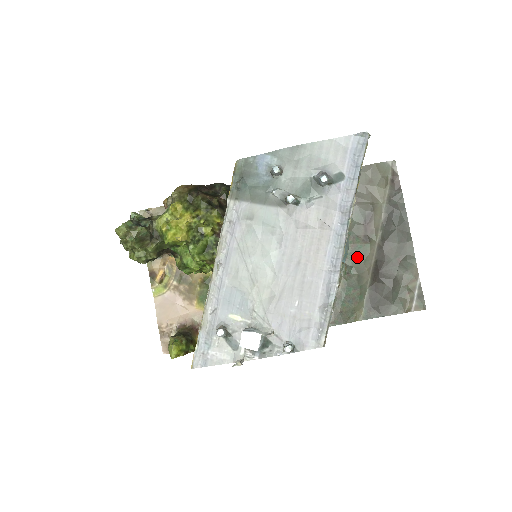
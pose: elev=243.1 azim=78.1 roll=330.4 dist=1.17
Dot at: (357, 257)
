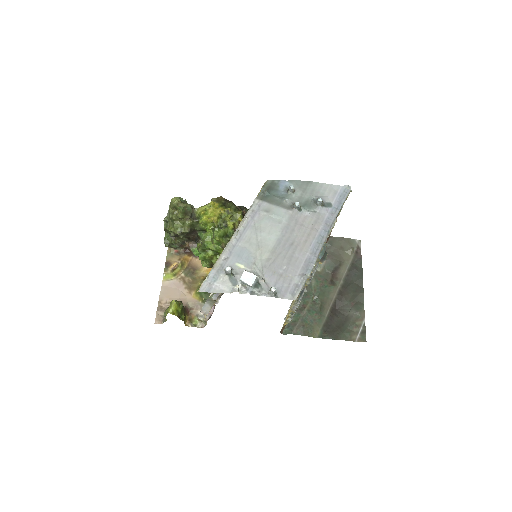
Dot at: (323, 292)
